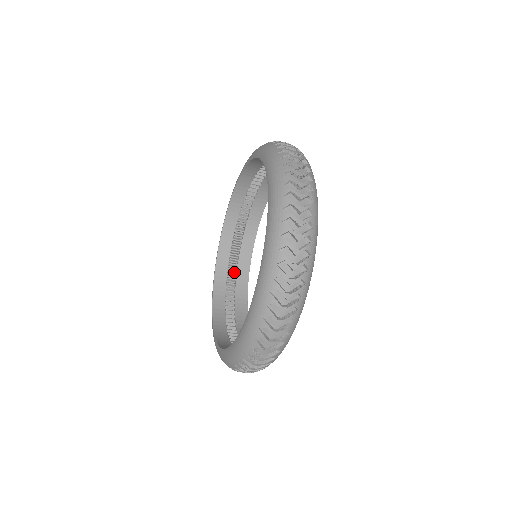
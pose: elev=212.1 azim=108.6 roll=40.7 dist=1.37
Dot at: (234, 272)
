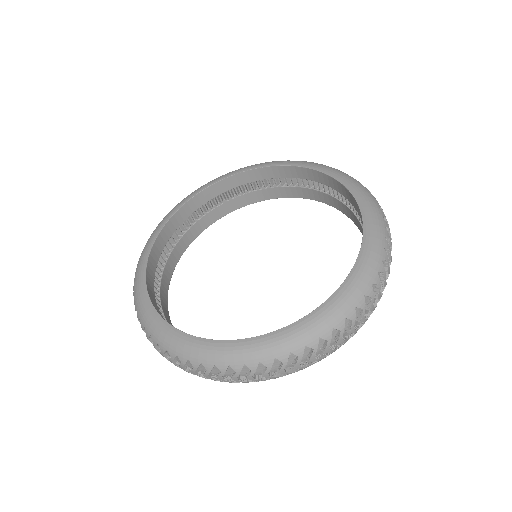
Dot at: (165, 253)
